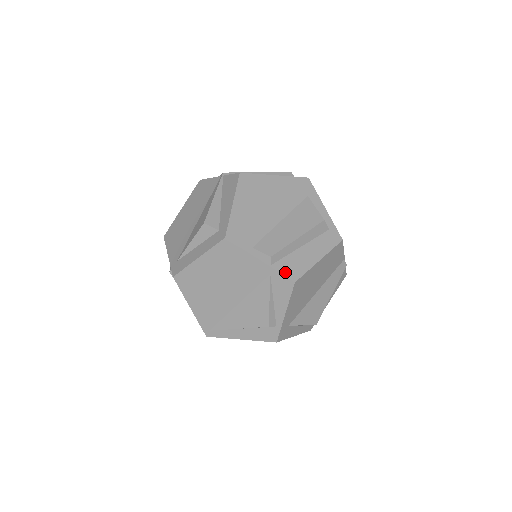
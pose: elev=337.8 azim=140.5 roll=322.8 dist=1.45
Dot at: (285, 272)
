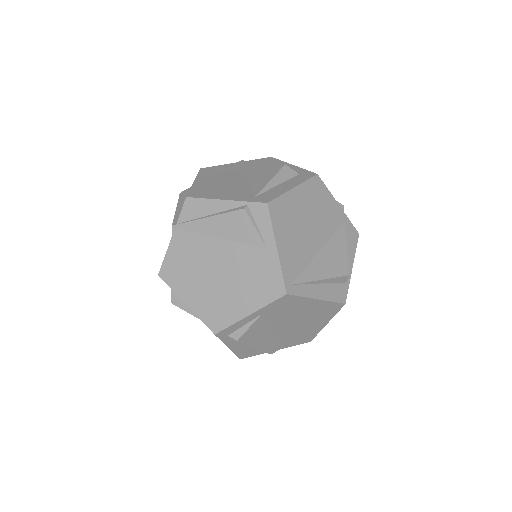
Dot at: (351, 224)
